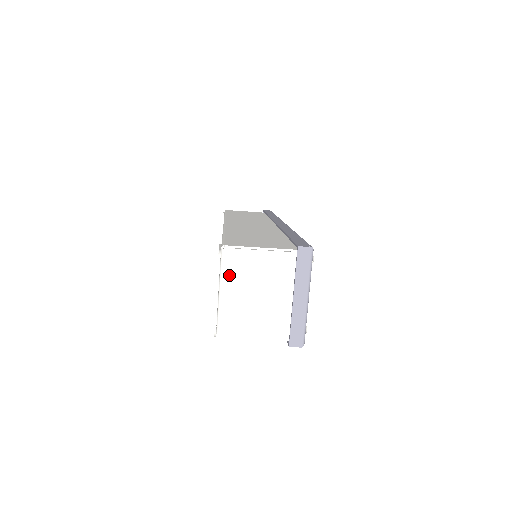
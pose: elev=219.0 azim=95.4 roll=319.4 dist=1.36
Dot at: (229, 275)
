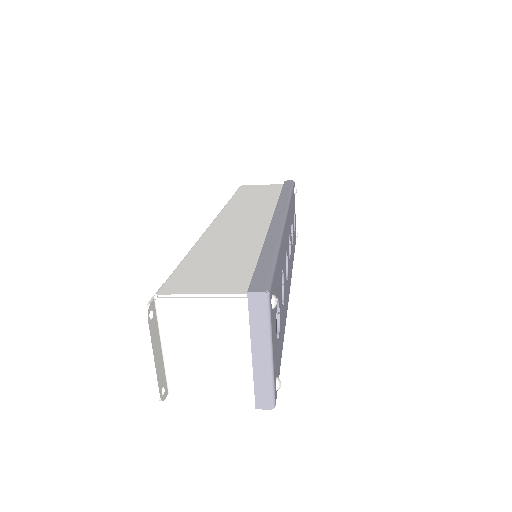
Dot at: (169, 329)
